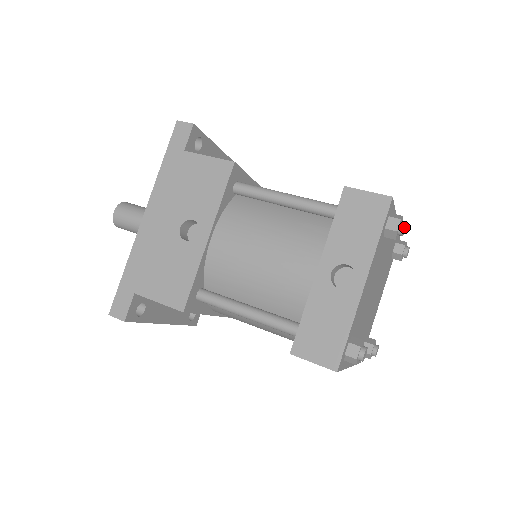
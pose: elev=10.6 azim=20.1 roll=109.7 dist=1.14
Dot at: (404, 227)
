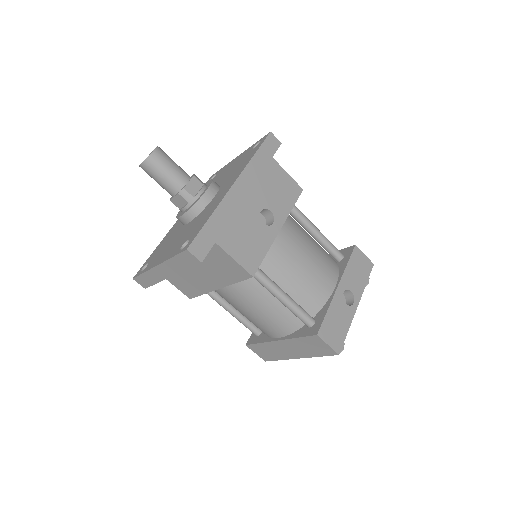
Dot at: (368, 283)
